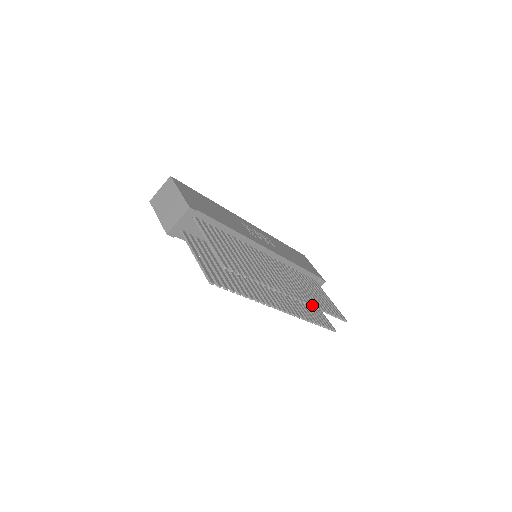
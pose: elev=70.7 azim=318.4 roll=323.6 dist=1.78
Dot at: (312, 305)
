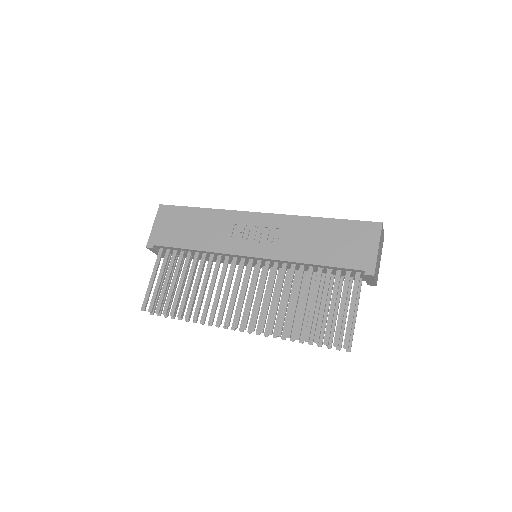
Dot at: (268, 330)
